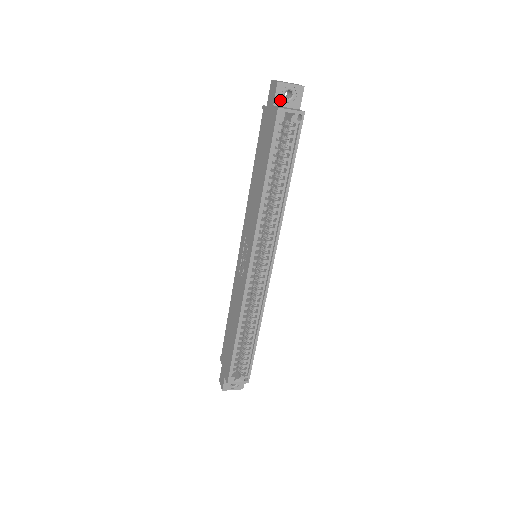
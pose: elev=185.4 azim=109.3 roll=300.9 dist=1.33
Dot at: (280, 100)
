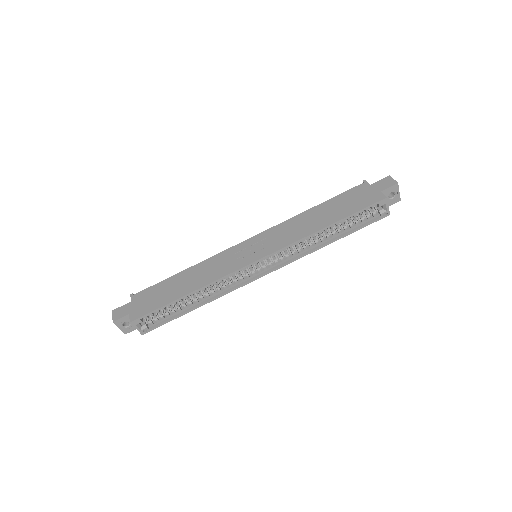
Dot at: (386, 193)
